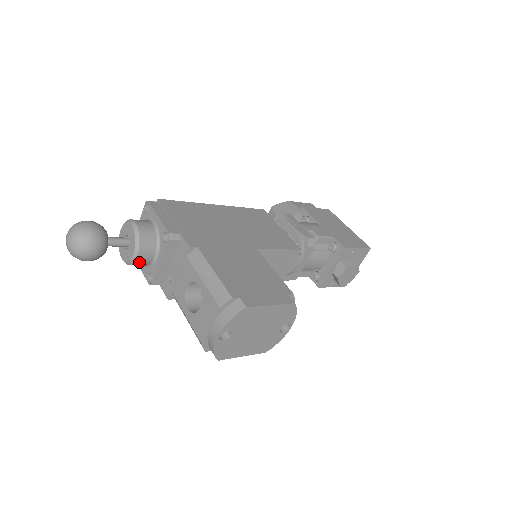
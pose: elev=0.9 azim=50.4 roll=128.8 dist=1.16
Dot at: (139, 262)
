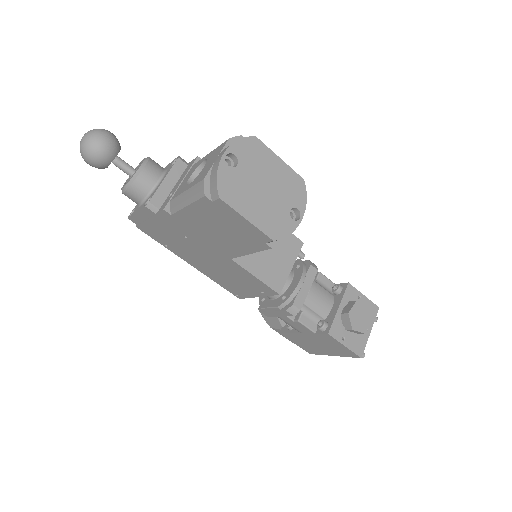
Dot at: (142, 179)
